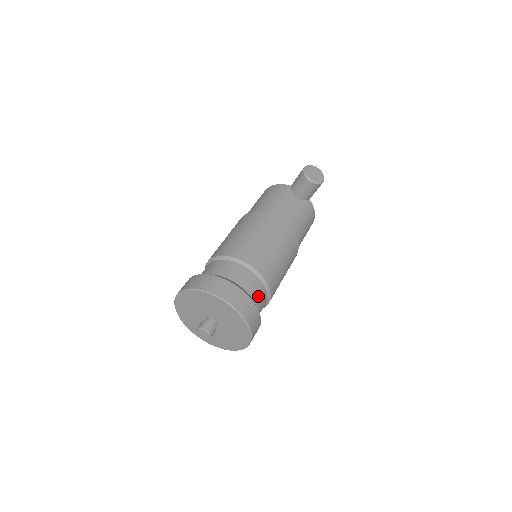
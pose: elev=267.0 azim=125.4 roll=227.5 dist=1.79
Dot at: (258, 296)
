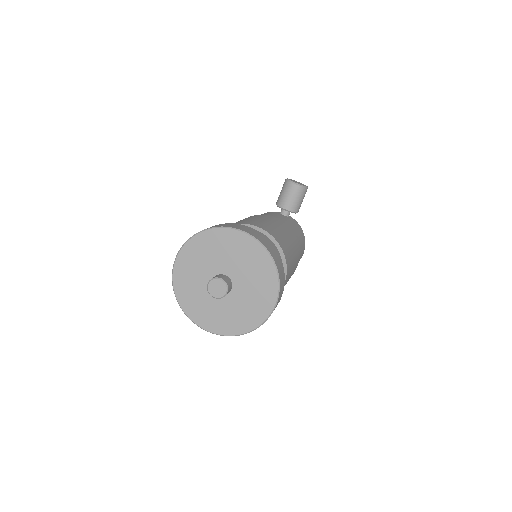
Dot at: occluded
